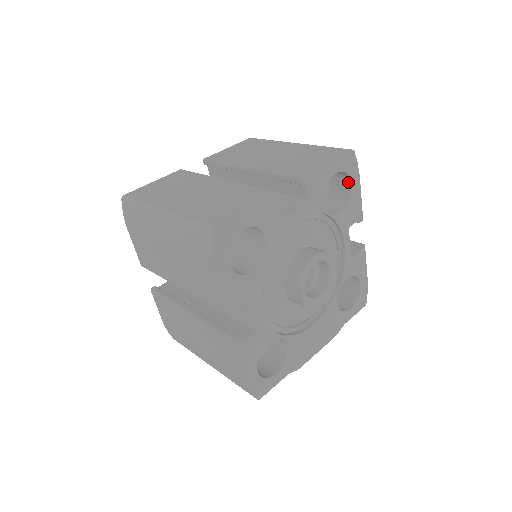
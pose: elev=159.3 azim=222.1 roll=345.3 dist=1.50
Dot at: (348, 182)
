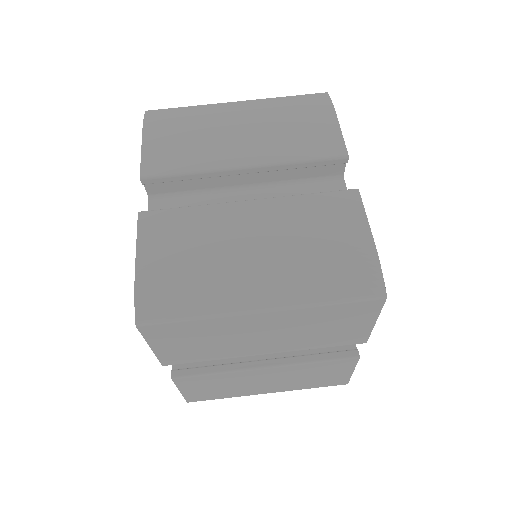
Dot at: occluded
